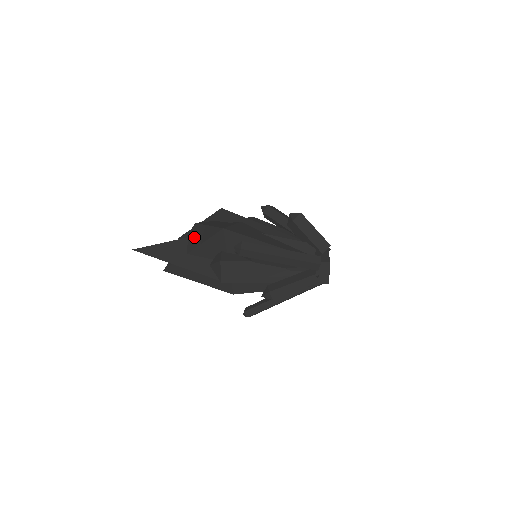
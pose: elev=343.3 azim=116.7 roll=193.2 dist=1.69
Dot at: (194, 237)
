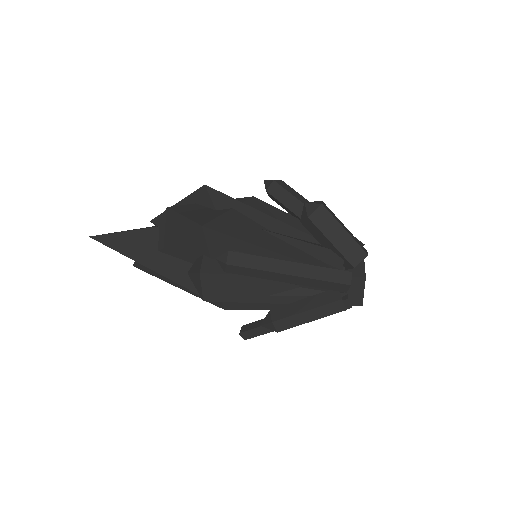
Dot at: (166, 228)
